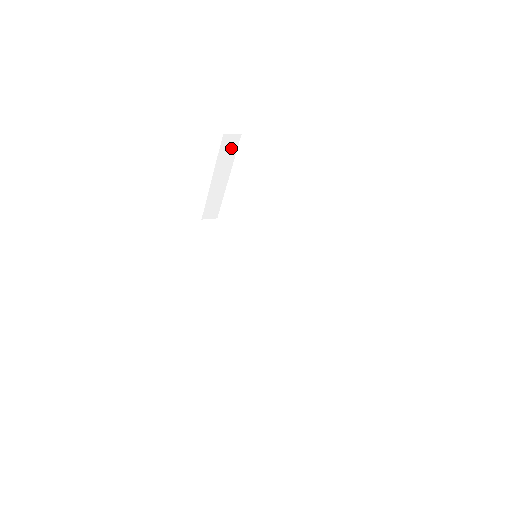
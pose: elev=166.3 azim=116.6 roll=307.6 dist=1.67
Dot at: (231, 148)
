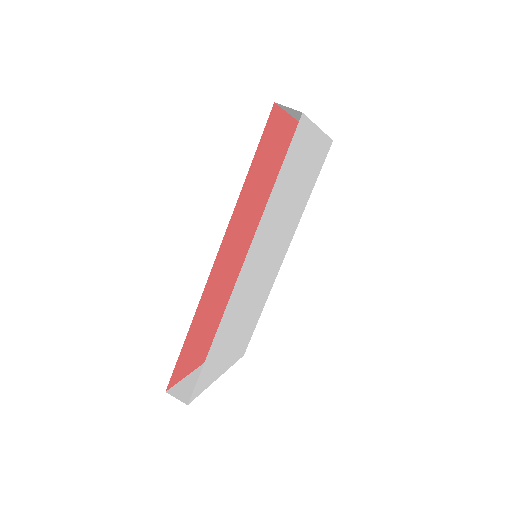
Dot at: (299, 114)
